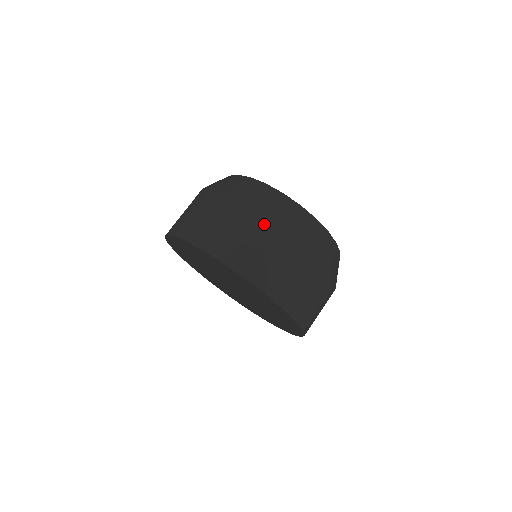
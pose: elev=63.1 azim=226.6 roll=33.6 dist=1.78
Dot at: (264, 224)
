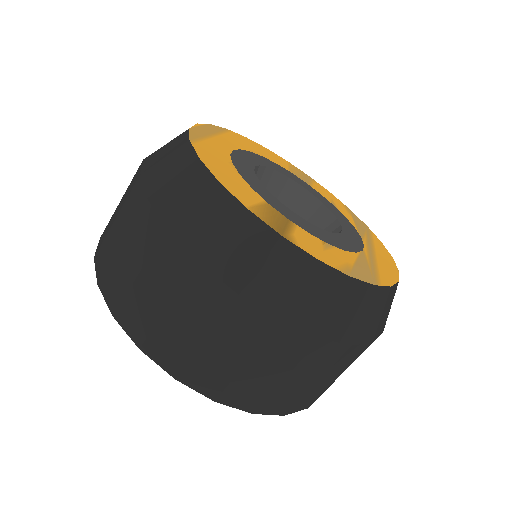
Dot at: (166, 254)
